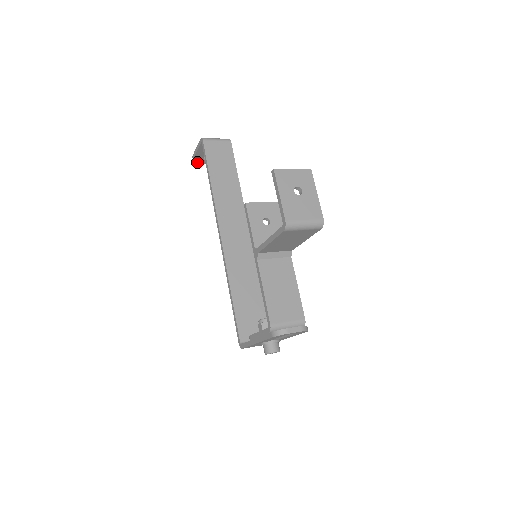
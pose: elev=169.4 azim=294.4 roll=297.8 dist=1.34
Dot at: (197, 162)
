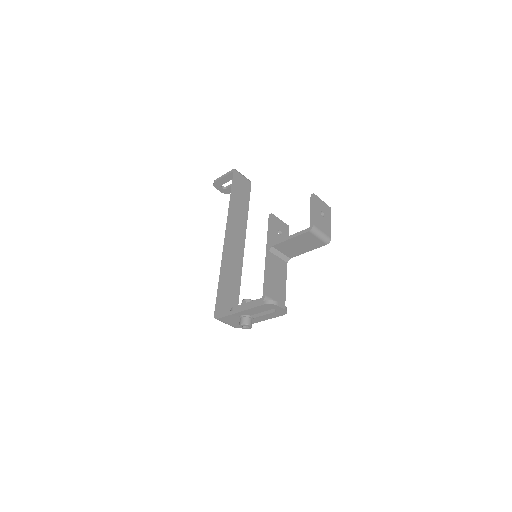
Dot at: (215, 186)
